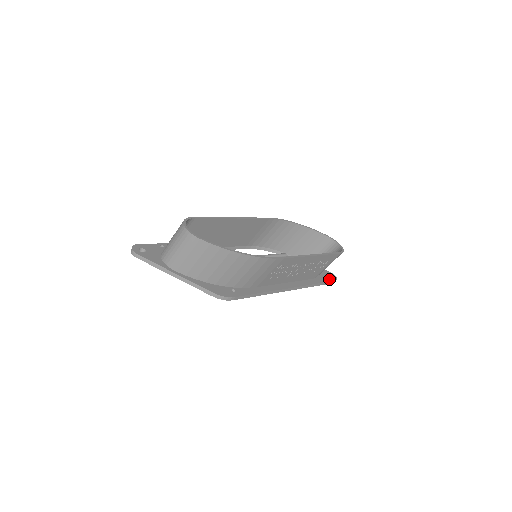
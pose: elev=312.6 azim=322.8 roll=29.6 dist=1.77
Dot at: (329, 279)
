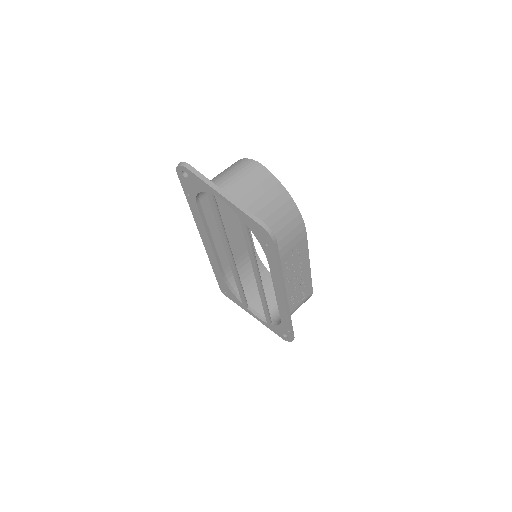
Dot at: occluded
